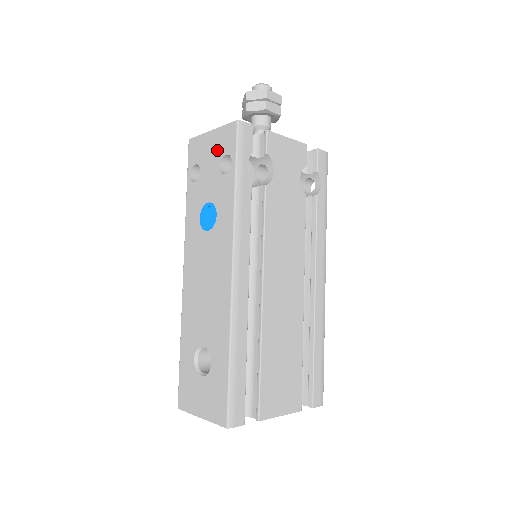
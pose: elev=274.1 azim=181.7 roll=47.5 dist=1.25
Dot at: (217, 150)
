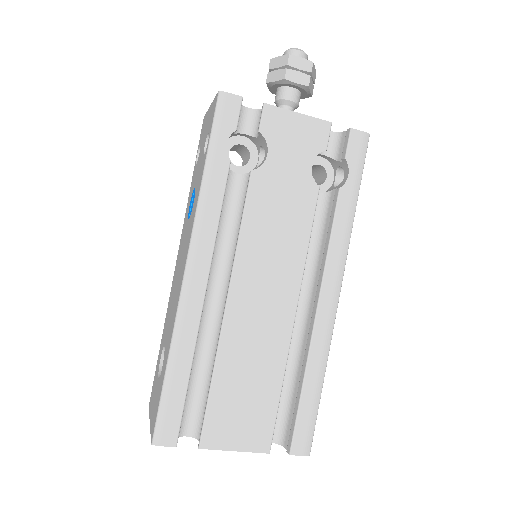
Dot at: (207, 127)
